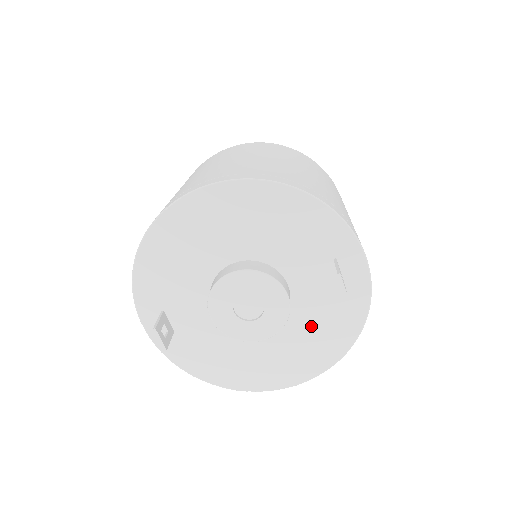
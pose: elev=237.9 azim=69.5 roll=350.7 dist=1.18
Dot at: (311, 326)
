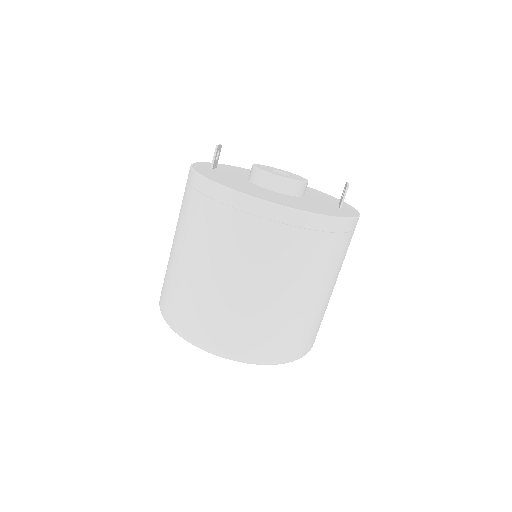
Dot at: (308, 204)
